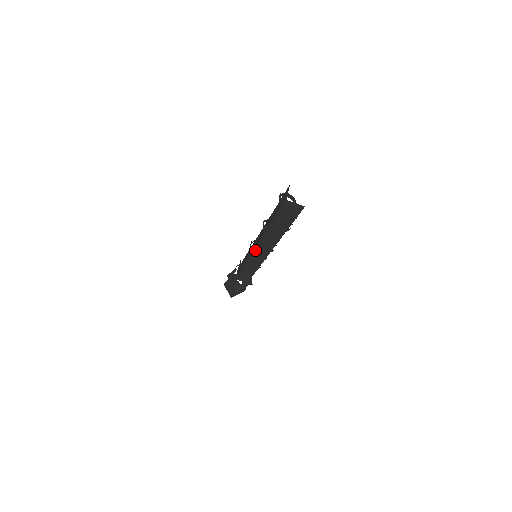
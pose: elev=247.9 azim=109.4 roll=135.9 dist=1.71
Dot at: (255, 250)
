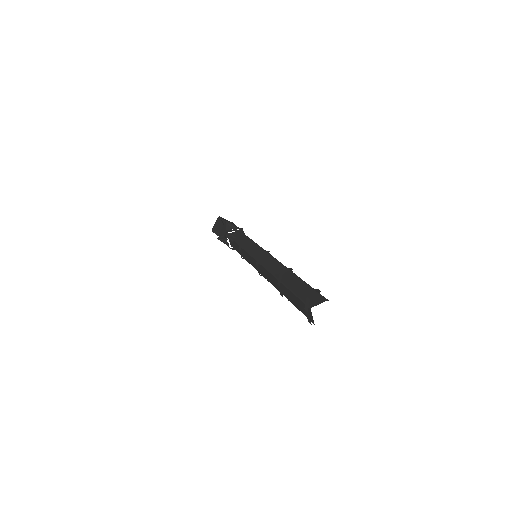
Dot at: occluded
